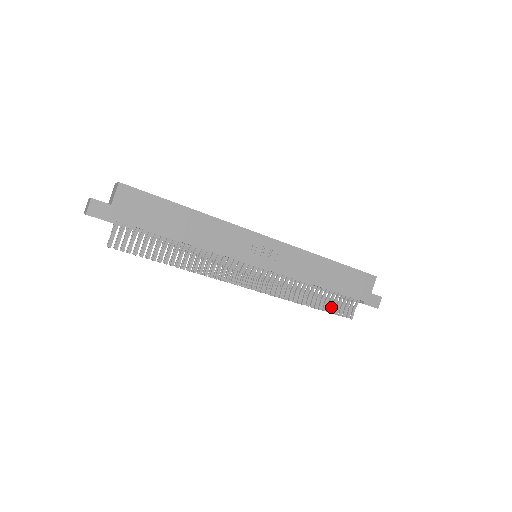
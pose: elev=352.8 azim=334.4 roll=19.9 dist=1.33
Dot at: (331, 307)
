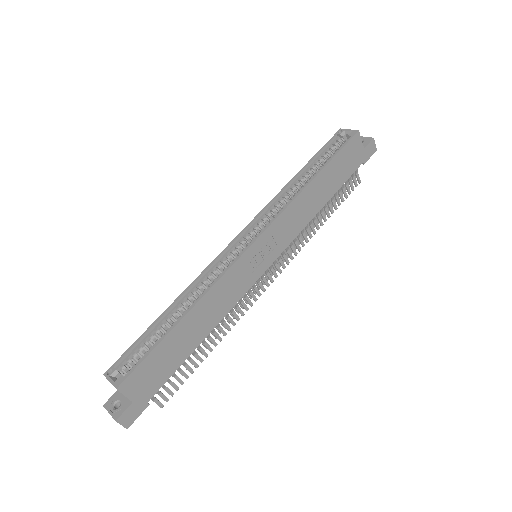
Dot at: (338, 196)
